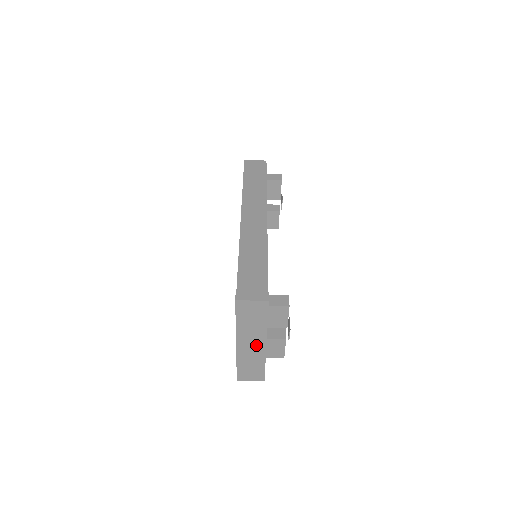
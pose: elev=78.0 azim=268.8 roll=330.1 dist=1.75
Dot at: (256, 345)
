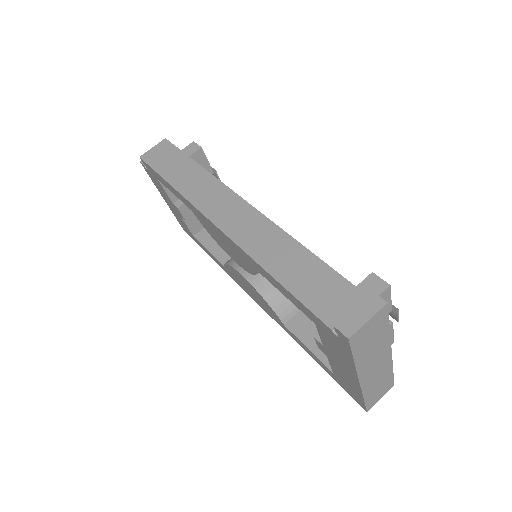
Dot at: (380, 362)
